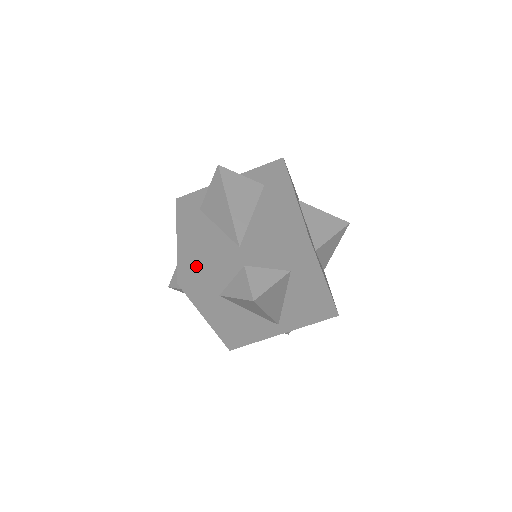
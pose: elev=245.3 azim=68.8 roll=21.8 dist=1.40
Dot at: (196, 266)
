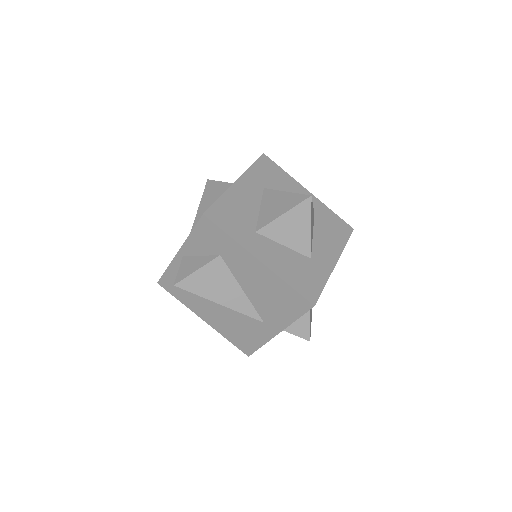
Dot at: (247, 343)
